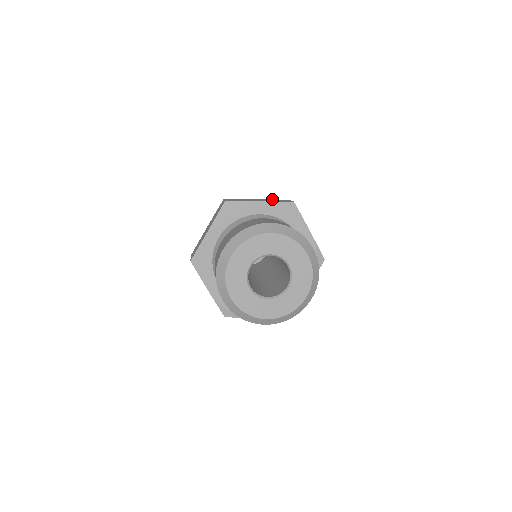
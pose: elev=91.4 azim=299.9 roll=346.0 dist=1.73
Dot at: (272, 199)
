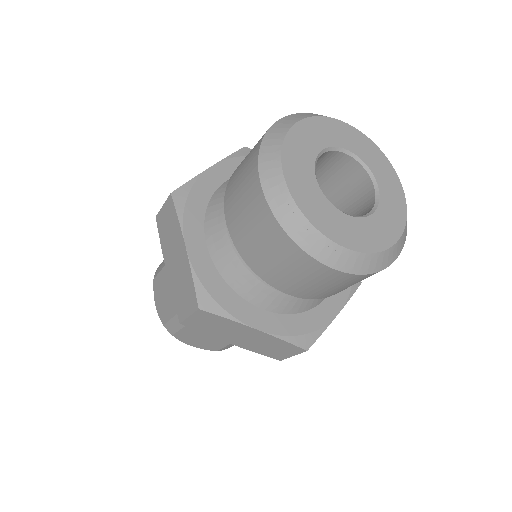
Dot at: occluded
